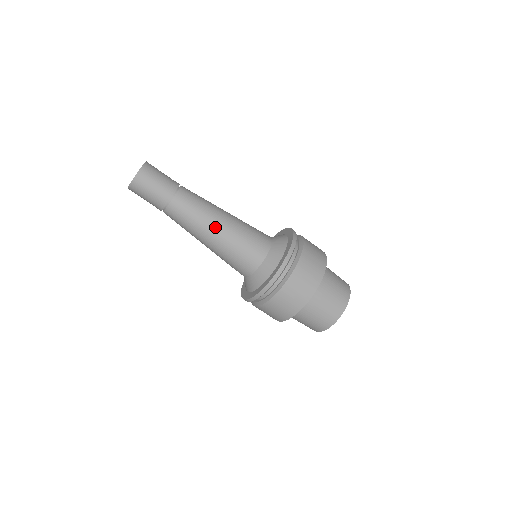
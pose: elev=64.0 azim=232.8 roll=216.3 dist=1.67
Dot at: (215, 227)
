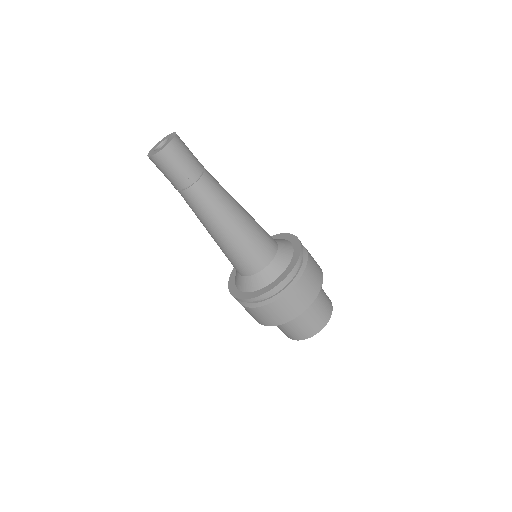
Dot at: (229, 223)
